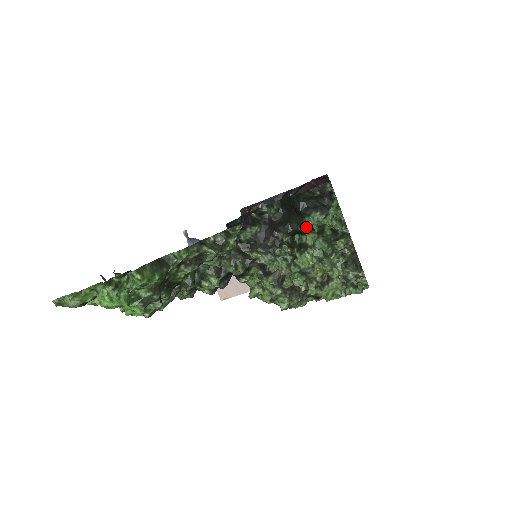
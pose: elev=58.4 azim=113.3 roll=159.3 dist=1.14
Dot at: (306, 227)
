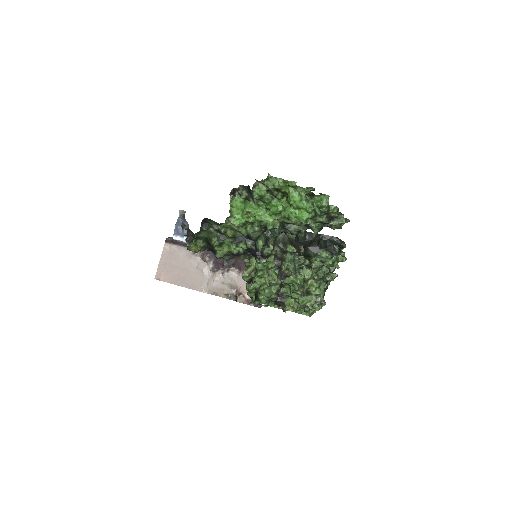
Dot at: (314, 257)
